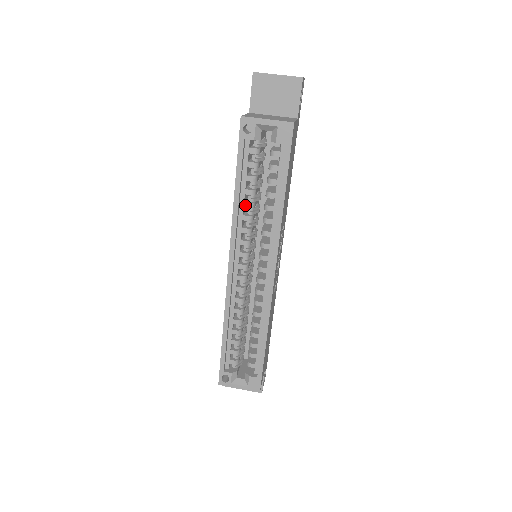
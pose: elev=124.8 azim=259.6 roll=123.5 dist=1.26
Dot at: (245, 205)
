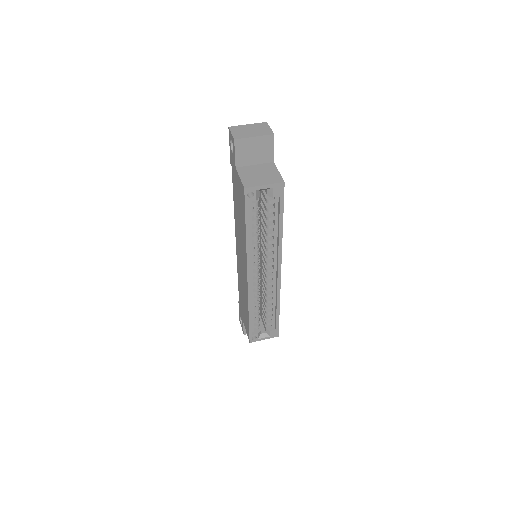
Dot at: (253, 238)
